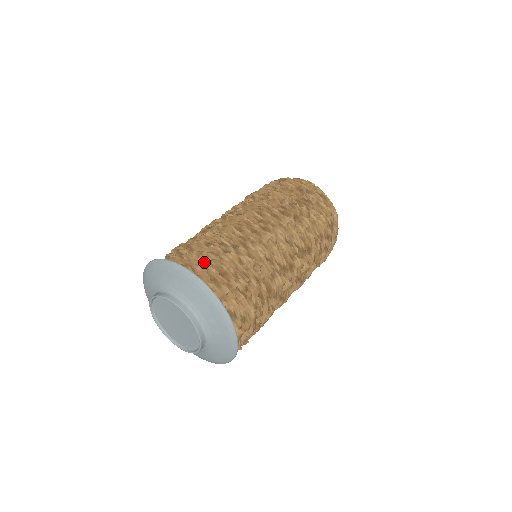
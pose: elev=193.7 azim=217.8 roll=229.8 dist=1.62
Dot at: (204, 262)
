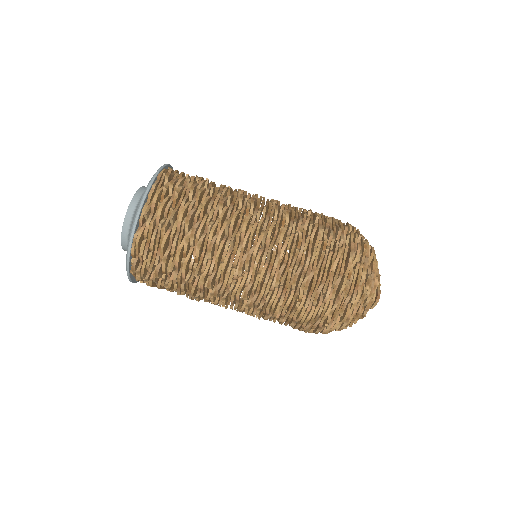
Dot at: (159, 224)
